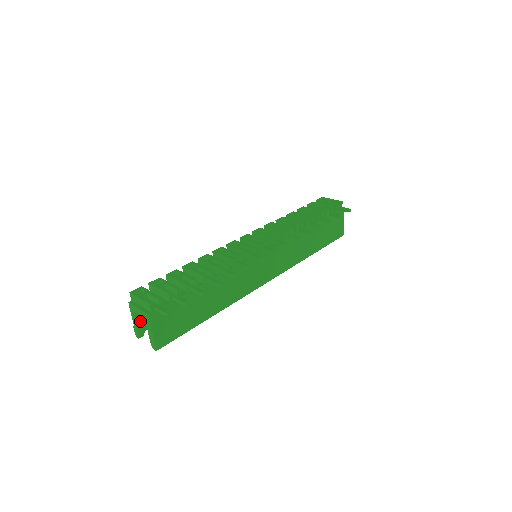
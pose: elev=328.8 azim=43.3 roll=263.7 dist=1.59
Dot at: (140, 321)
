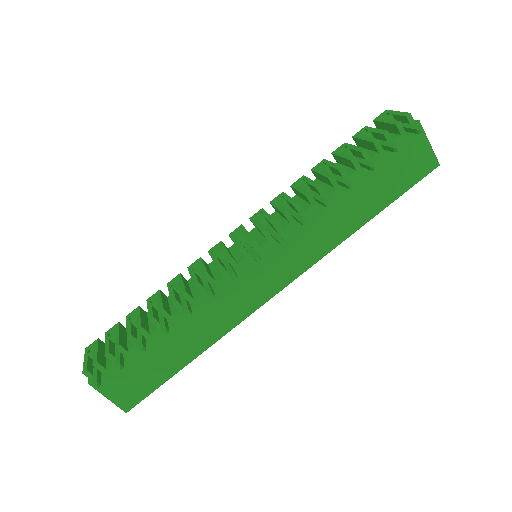
Dot at: occluded
